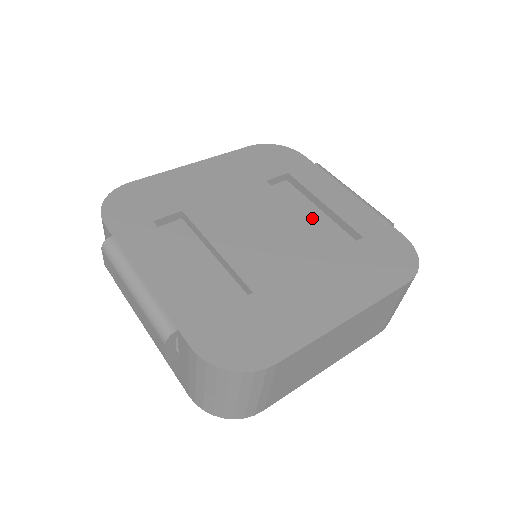
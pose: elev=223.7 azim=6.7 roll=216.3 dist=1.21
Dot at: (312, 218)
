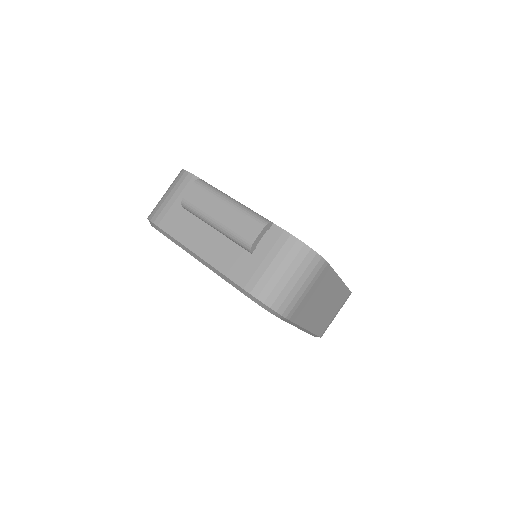
Dot at: occluded
